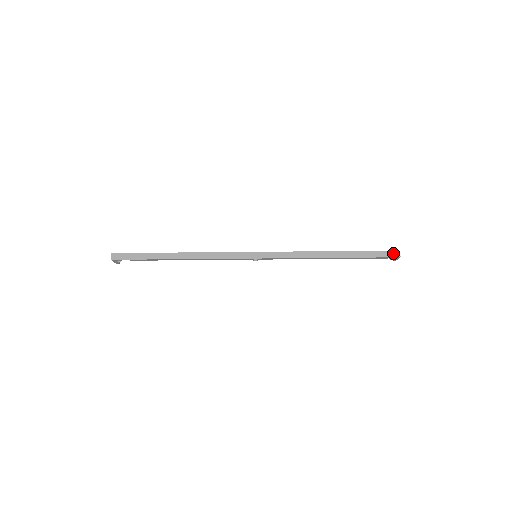
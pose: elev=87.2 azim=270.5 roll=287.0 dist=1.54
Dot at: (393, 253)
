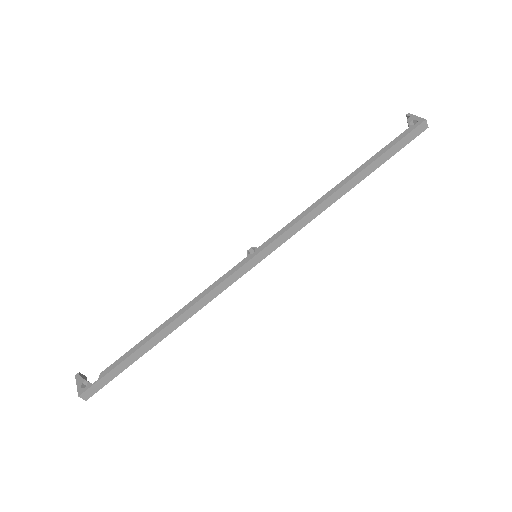
Dot at: (419, 129)
